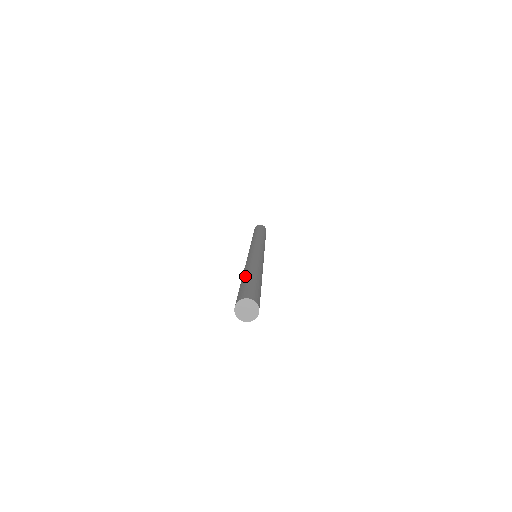
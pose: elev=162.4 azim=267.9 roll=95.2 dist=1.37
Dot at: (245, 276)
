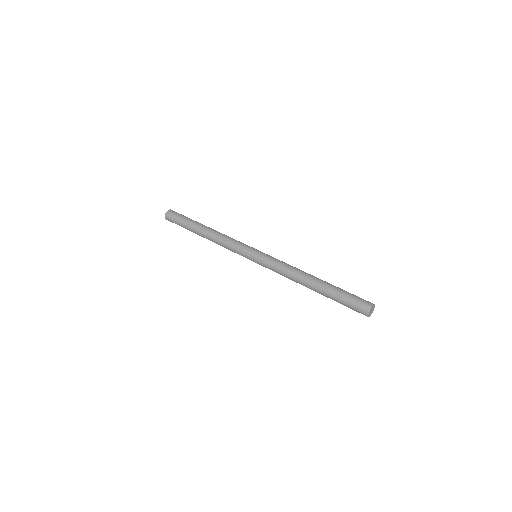
Dot at: (326, 286)
